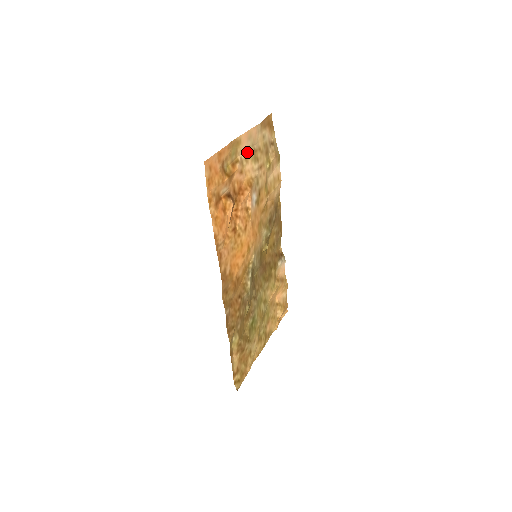
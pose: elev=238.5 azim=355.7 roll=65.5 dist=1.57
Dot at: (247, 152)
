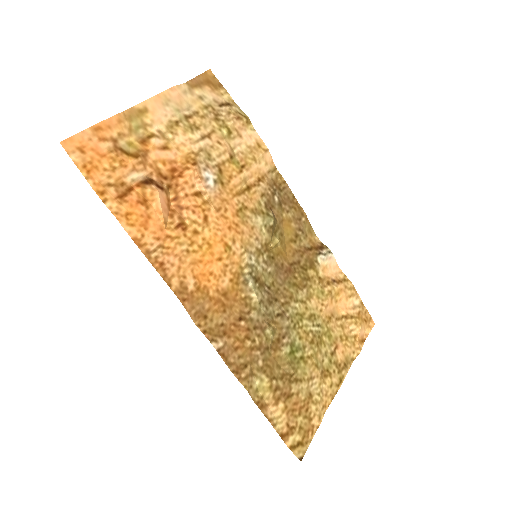
Dot at: (170, 122)
